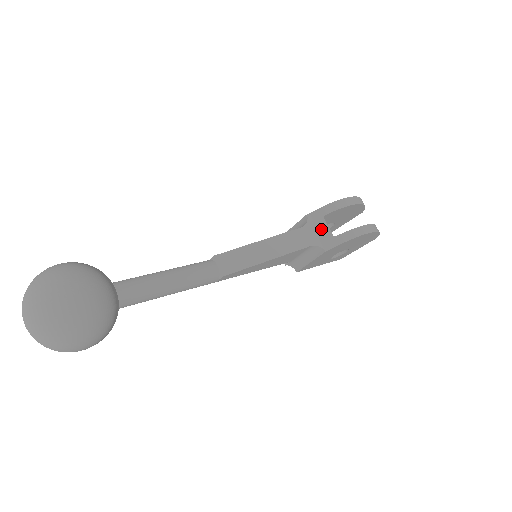
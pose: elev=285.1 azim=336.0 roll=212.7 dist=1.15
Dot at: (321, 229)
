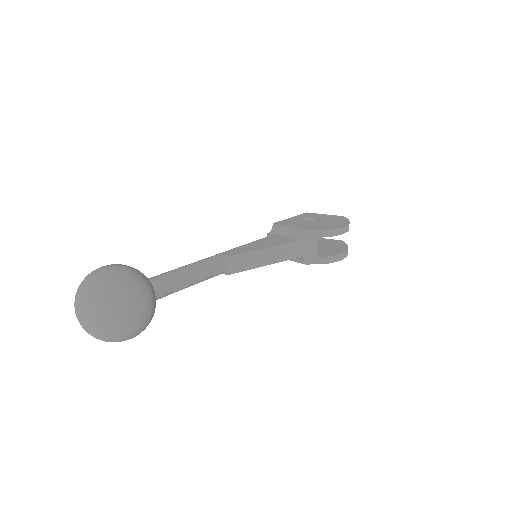
Dot at: (312, 246)
